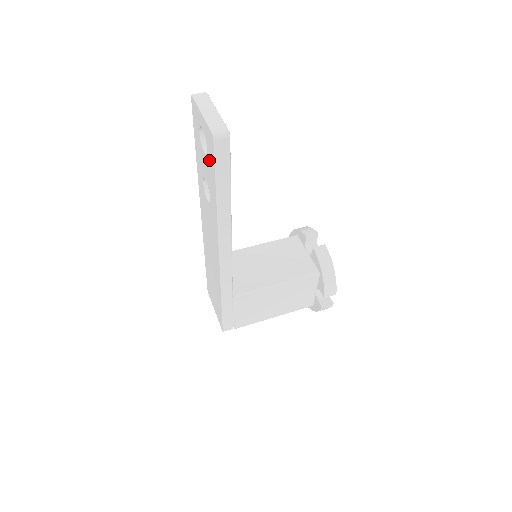
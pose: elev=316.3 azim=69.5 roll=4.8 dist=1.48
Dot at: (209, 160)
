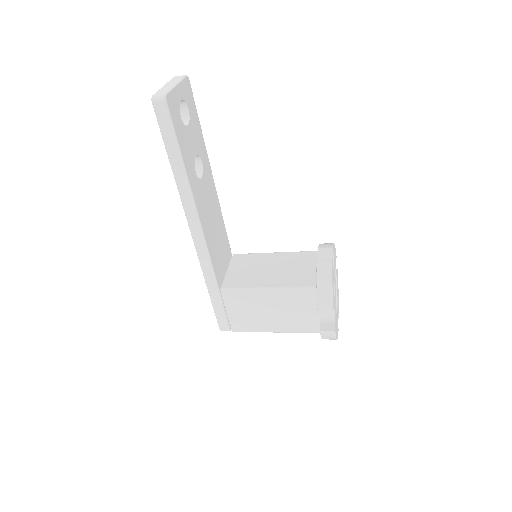
Dot at: occluded
